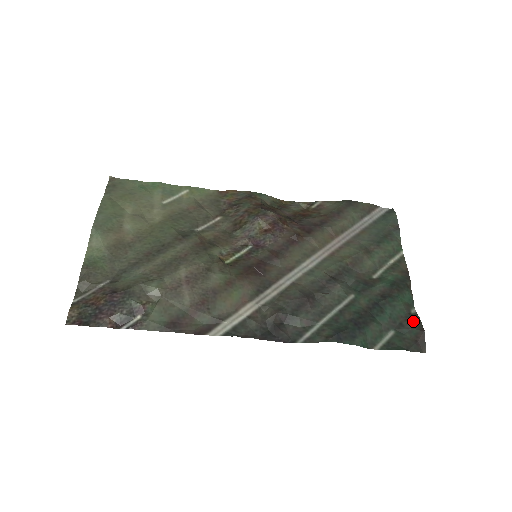
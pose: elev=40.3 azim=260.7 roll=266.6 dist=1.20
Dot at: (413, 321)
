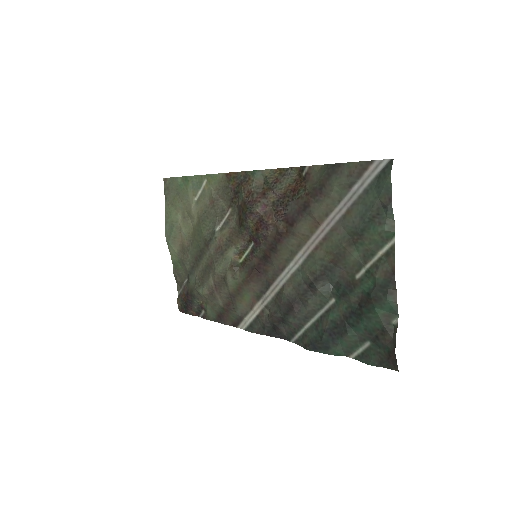
Dot at: (389, 337)
